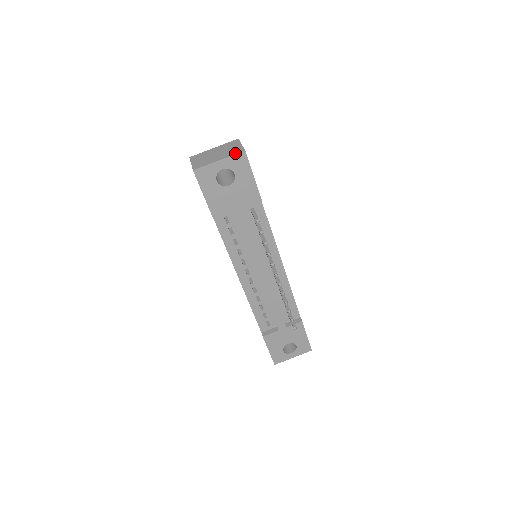
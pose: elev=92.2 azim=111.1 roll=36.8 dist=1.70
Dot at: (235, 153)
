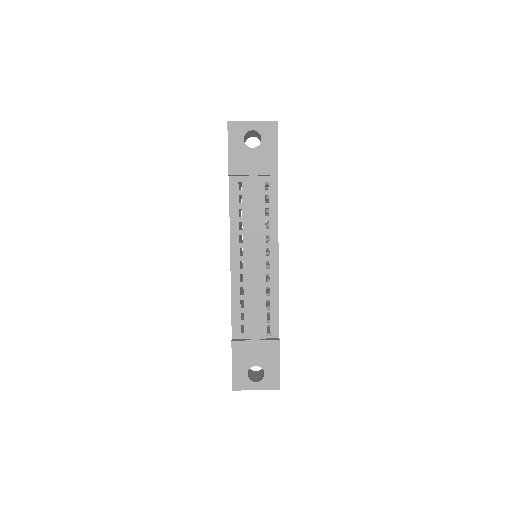
Dot at: (268, 121)
